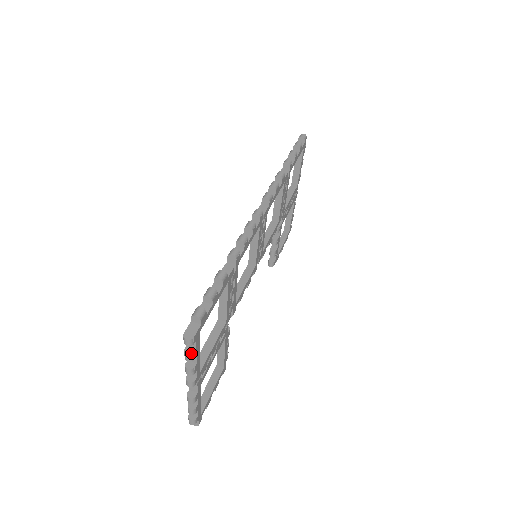
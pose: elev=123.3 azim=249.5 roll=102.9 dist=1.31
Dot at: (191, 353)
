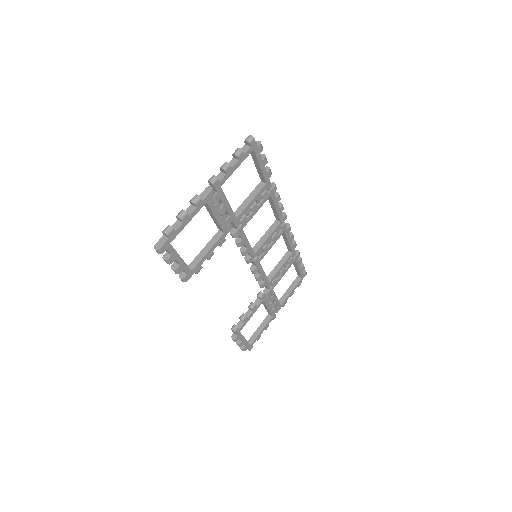
Dot at: (242, 150)
